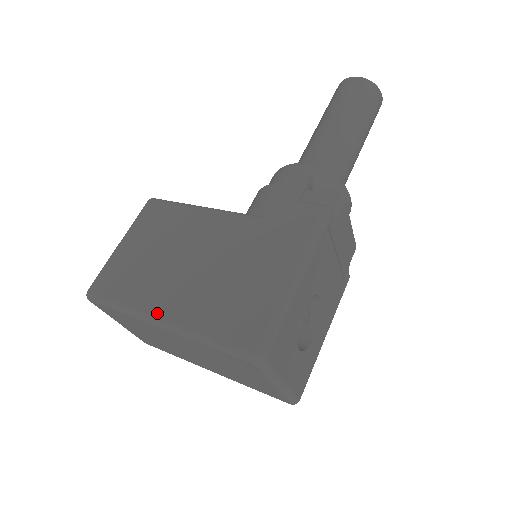
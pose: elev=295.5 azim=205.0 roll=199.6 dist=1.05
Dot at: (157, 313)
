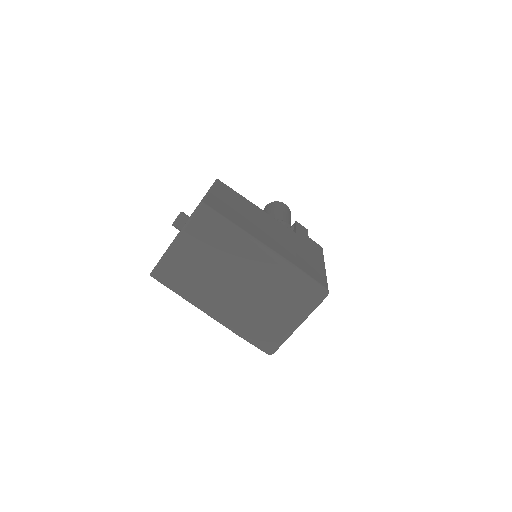
Dot at: (264, 242)
